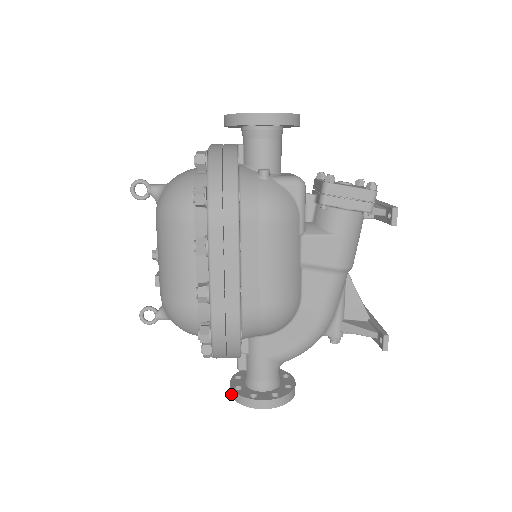
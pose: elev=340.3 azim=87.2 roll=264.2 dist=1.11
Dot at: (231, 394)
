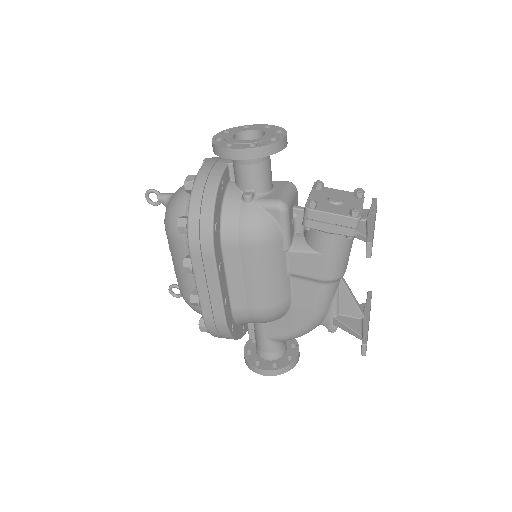
Dot at: occluded
